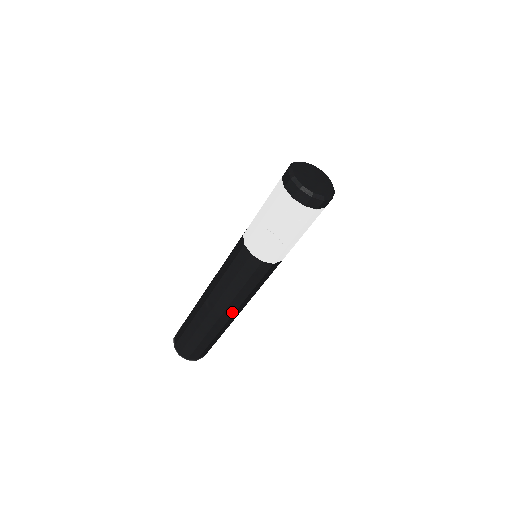
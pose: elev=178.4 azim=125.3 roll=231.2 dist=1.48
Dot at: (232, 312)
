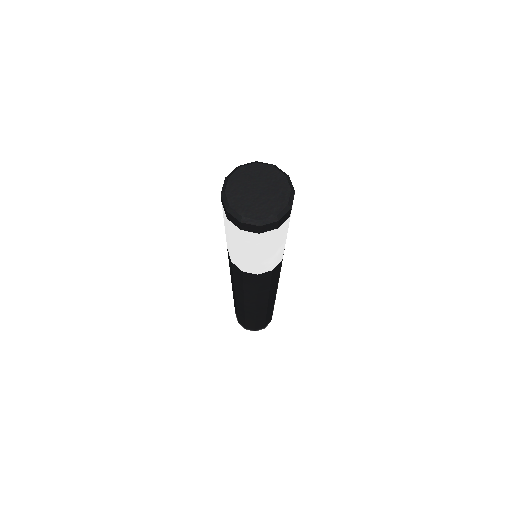
Dot at: (253, 304)
